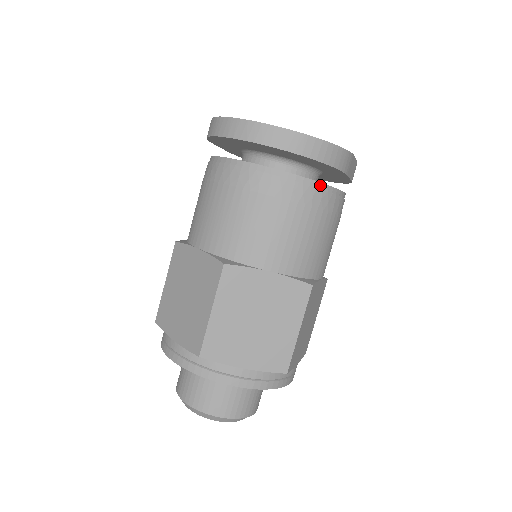
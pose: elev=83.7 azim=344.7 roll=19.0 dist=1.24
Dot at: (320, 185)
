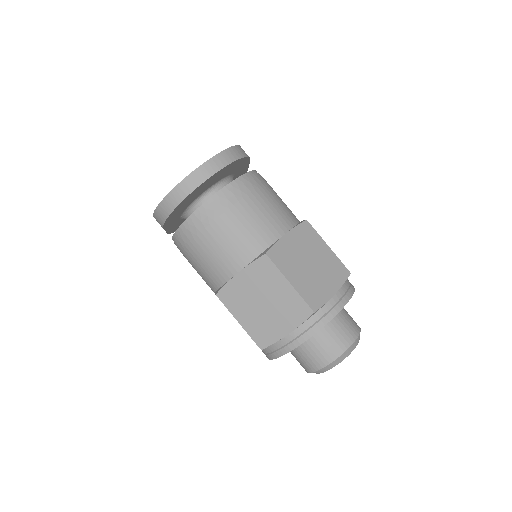
Dot at: (250, 173)
